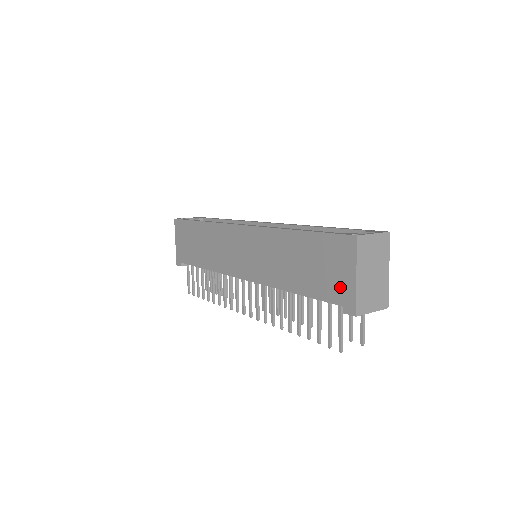
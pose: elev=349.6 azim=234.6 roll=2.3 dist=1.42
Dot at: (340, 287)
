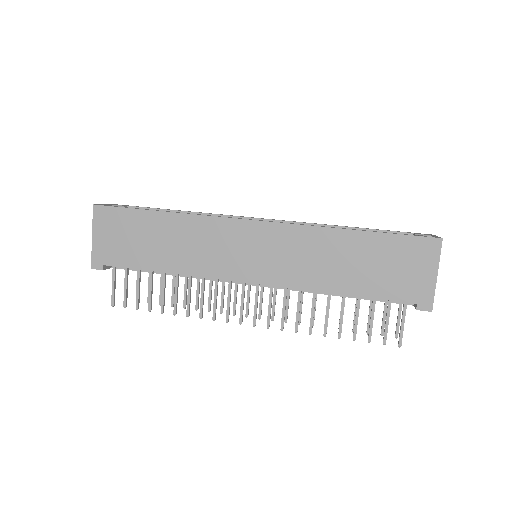
Dot at: (415, 286)
